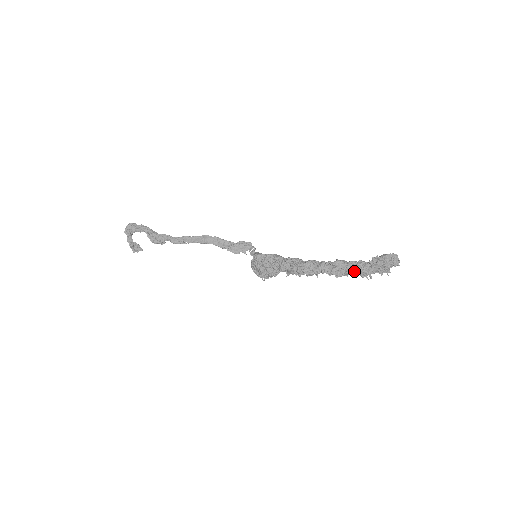
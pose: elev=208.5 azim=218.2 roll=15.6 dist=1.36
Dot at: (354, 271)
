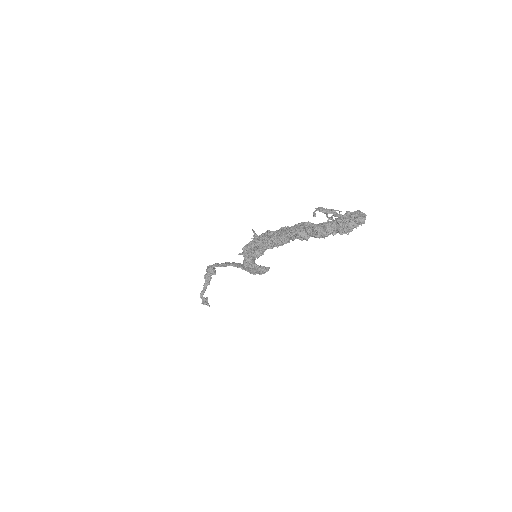
Dot at: (312, 229)
